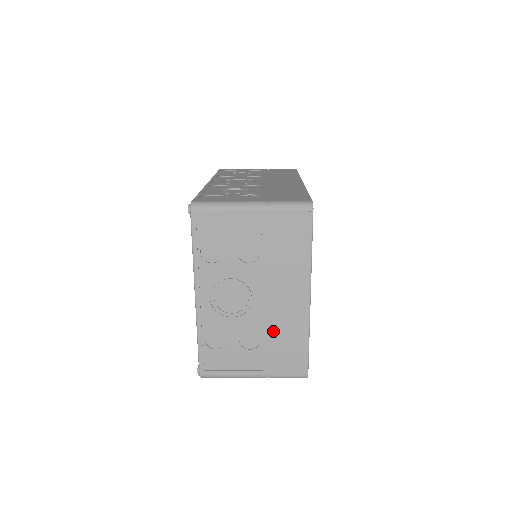
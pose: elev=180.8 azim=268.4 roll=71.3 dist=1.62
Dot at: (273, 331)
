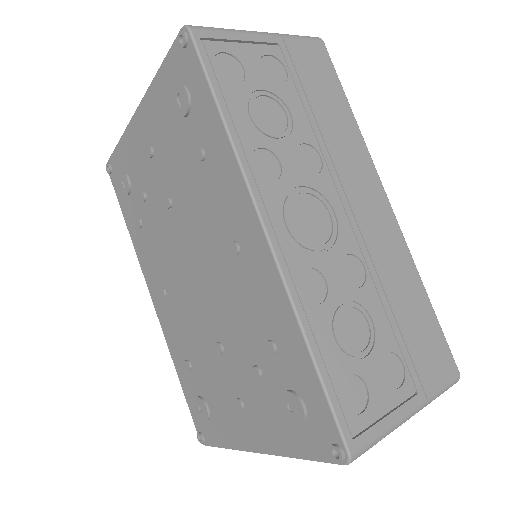
Dot at: occluded
